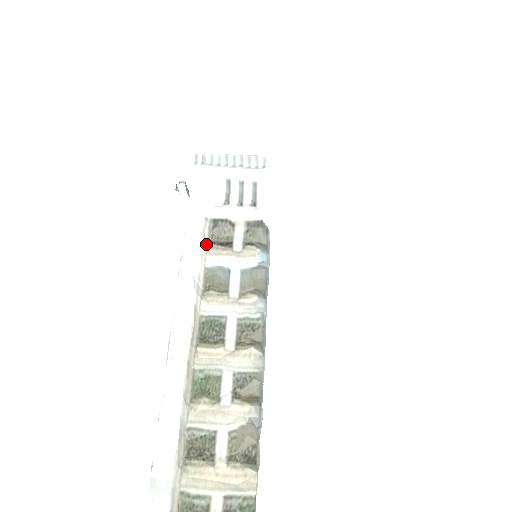
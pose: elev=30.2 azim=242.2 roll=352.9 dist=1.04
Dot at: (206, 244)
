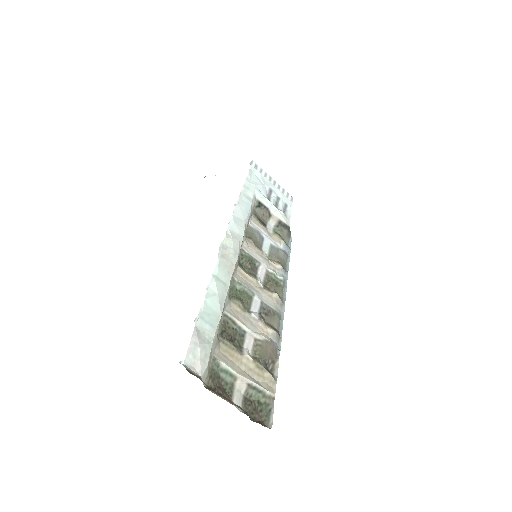
Dot at: (252, 211)
